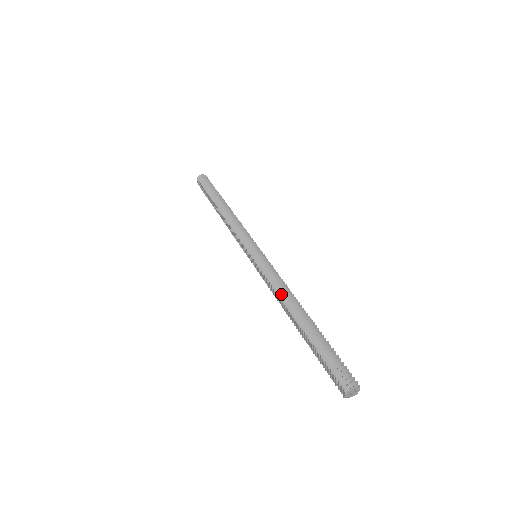
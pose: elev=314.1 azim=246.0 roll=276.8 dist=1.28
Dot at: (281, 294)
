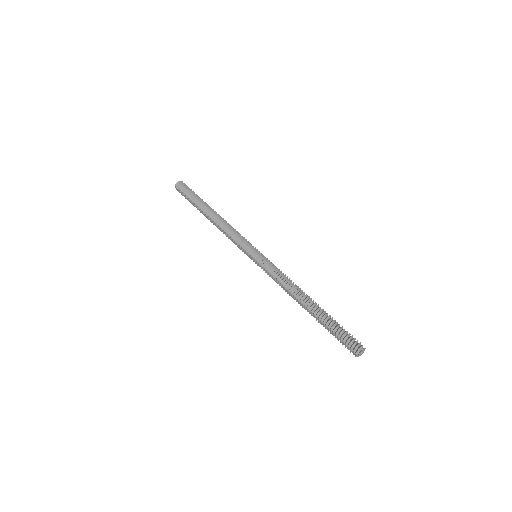
Dot at: (289, 288)
